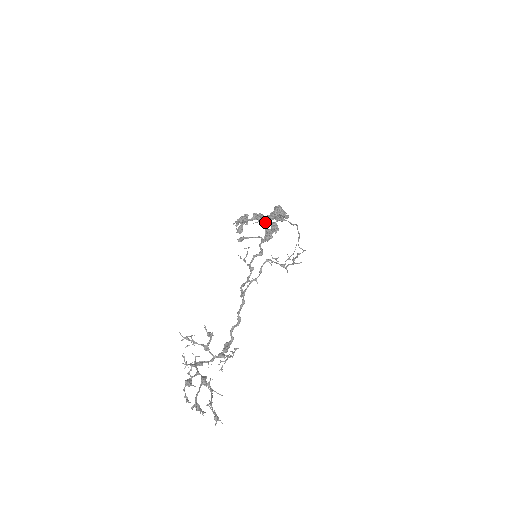
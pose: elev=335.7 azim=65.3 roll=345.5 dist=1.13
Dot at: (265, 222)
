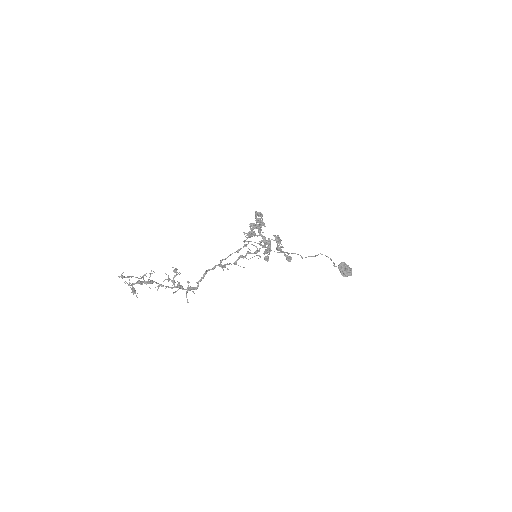
Dot at: (258, 228)
